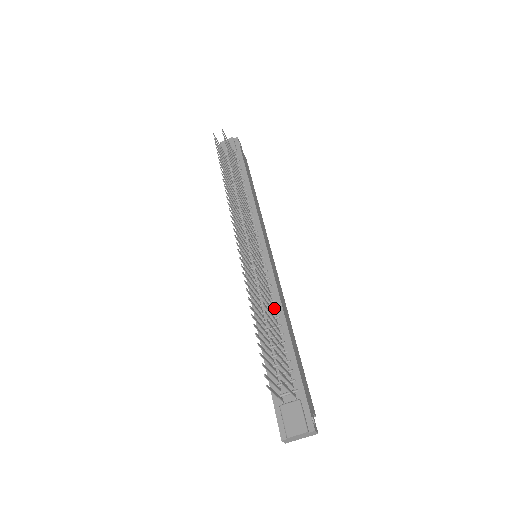
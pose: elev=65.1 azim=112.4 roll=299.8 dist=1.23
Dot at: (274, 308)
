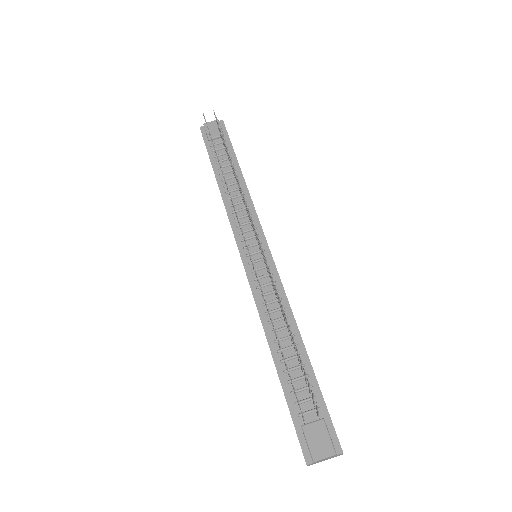
Dot at: occluded
